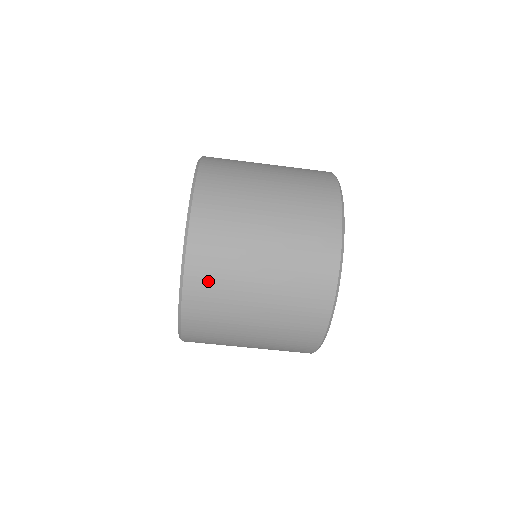
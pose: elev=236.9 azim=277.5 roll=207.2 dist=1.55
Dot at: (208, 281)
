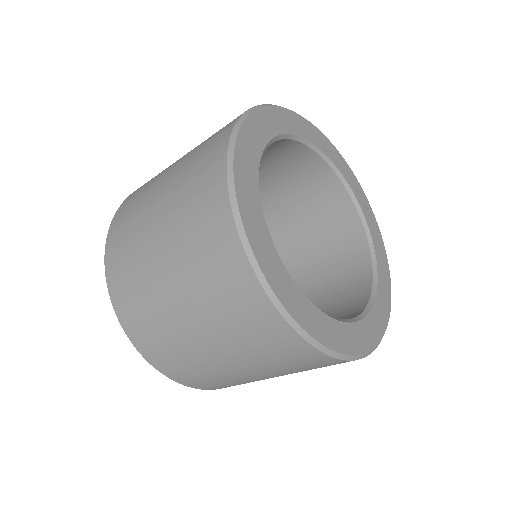
Dot at: (136, 315)
